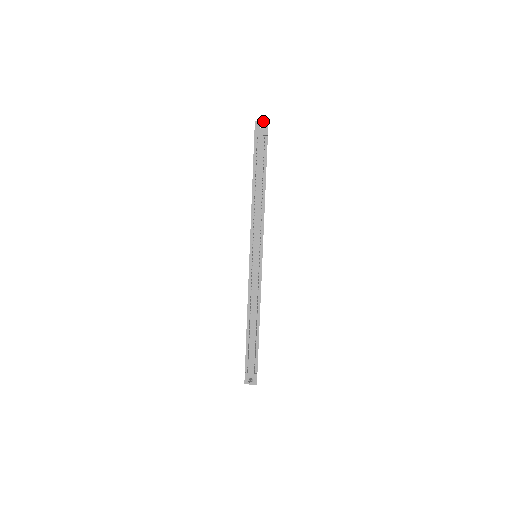
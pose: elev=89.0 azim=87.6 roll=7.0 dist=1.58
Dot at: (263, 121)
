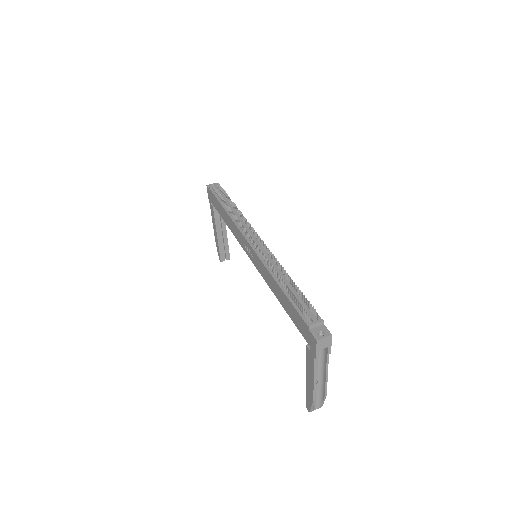
Dot at: (213, 184)
